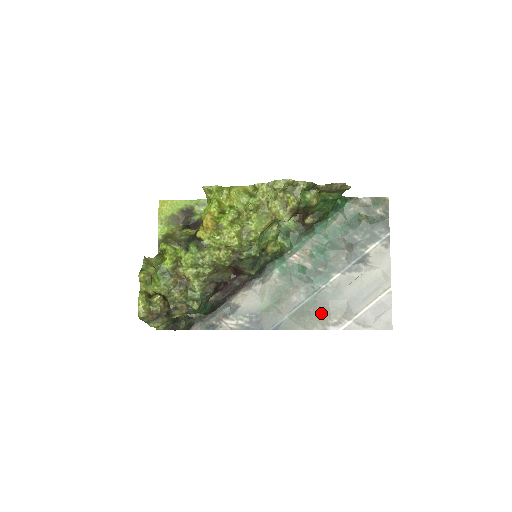
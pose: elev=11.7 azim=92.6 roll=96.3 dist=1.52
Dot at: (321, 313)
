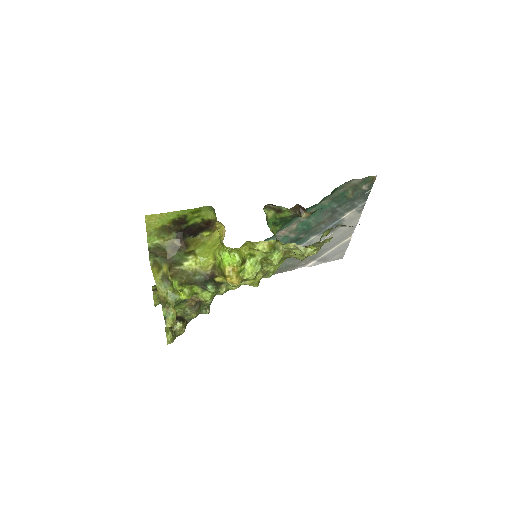
Dot at: (295, 262)
